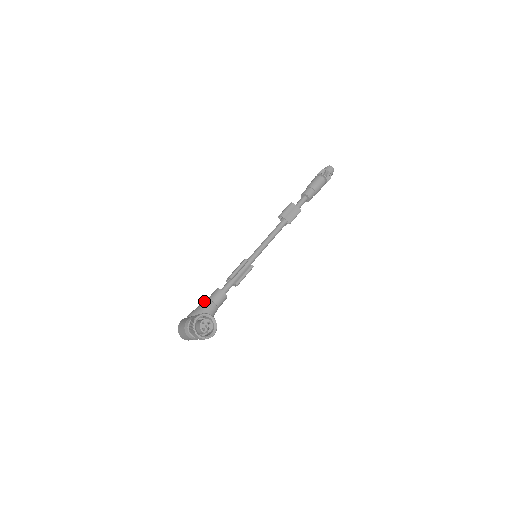
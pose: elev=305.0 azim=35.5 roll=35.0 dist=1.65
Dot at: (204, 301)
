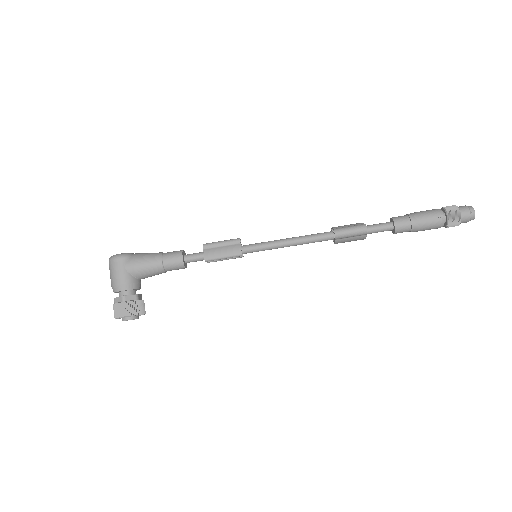
Dot at: (157, 264)
